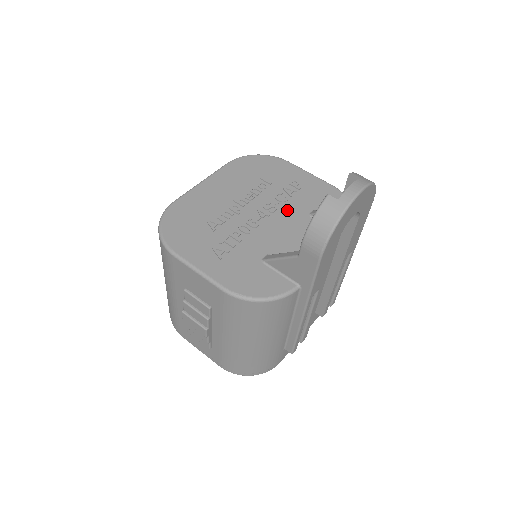
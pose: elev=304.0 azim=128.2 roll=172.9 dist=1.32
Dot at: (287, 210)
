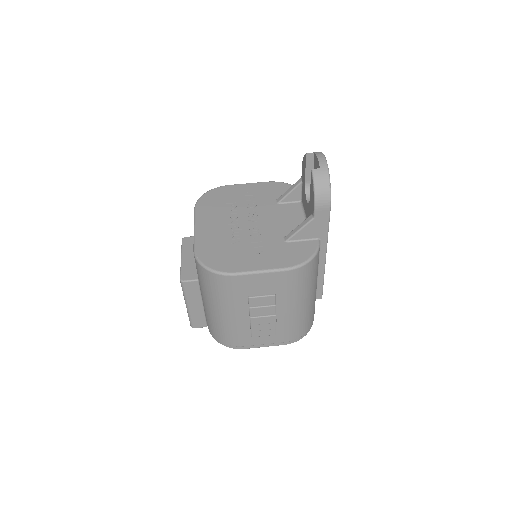
Dot at: (263, 209)
